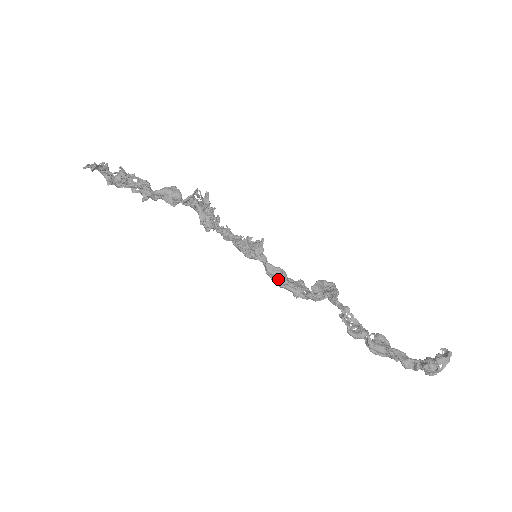
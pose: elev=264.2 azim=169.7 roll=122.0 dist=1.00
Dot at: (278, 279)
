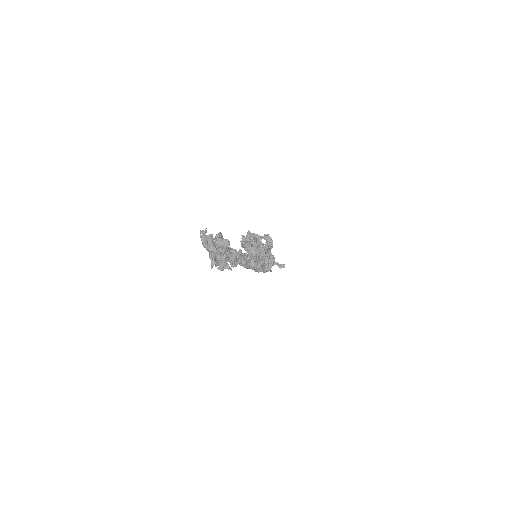
Dot at: occluded
